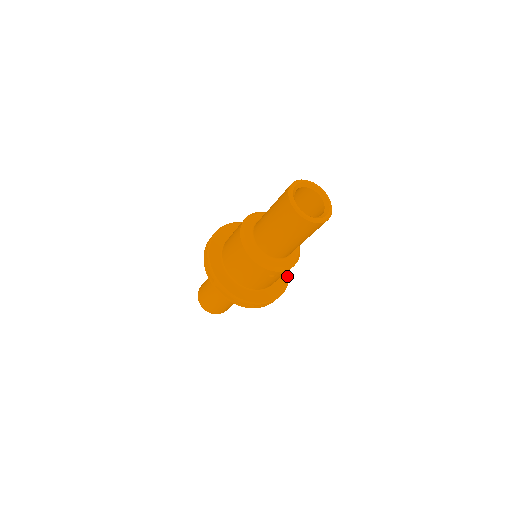
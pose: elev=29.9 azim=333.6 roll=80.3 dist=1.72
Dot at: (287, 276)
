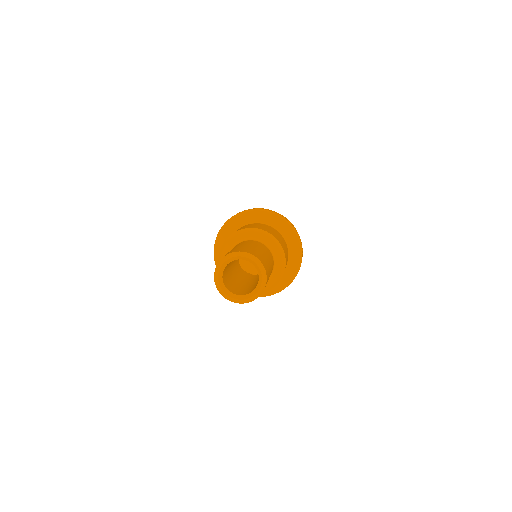
Dot at: (298, 263)
